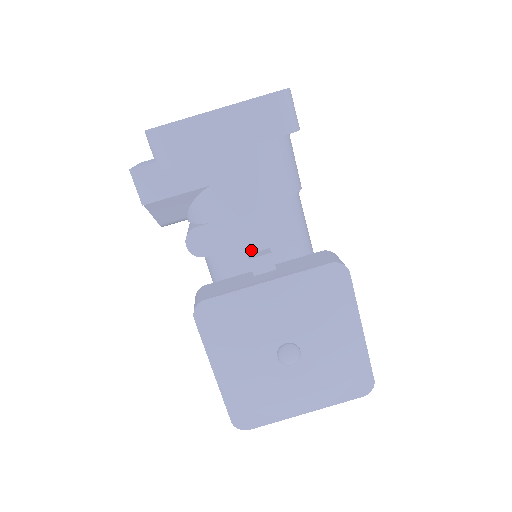
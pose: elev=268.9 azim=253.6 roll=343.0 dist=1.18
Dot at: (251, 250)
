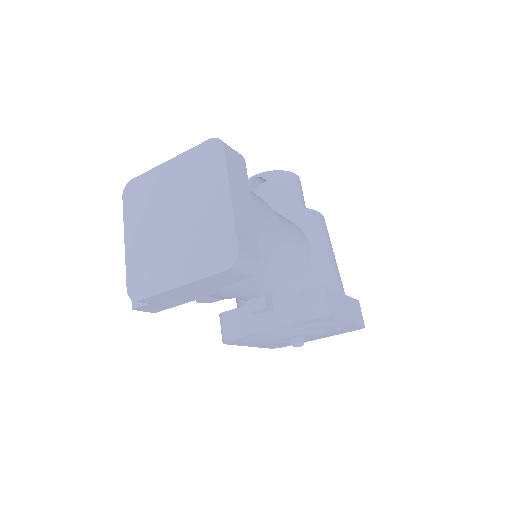
Dot at: (249, 299)
